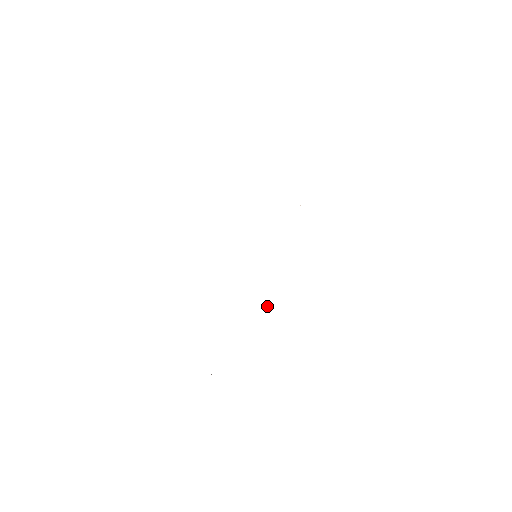
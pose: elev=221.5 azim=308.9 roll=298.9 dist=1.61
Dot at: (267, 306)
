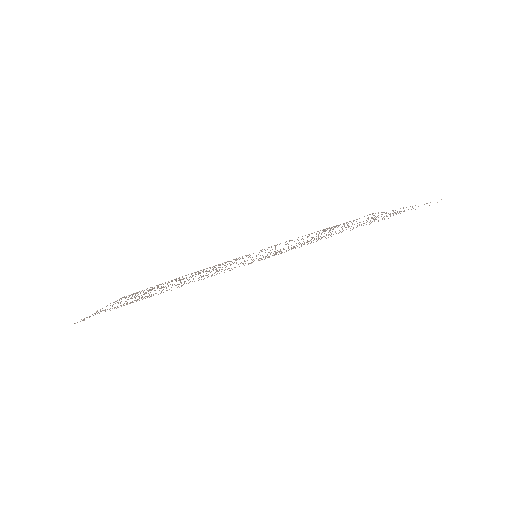
Dot at: occluded
